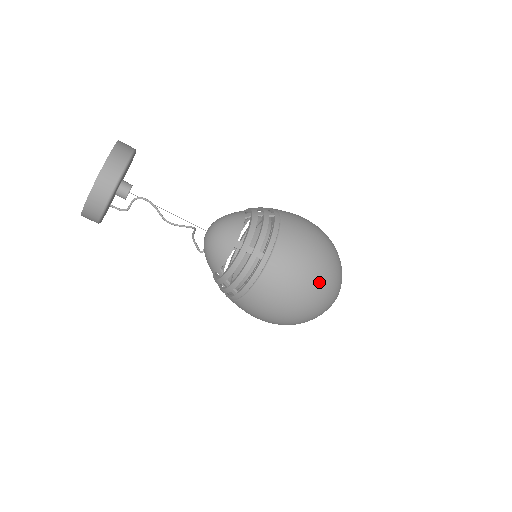
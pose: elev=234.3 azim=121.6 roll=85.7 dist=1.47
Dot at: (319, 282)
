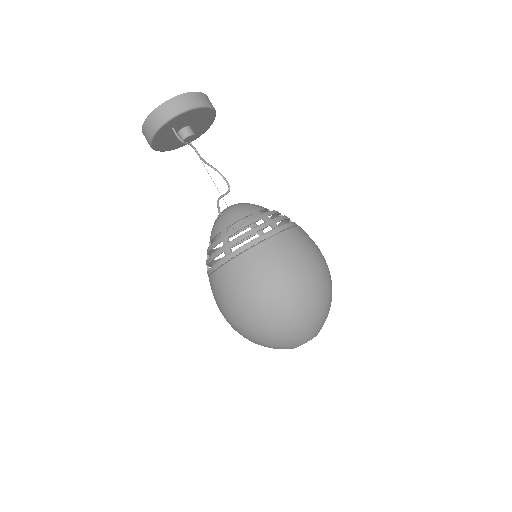
Dot at: occluded
